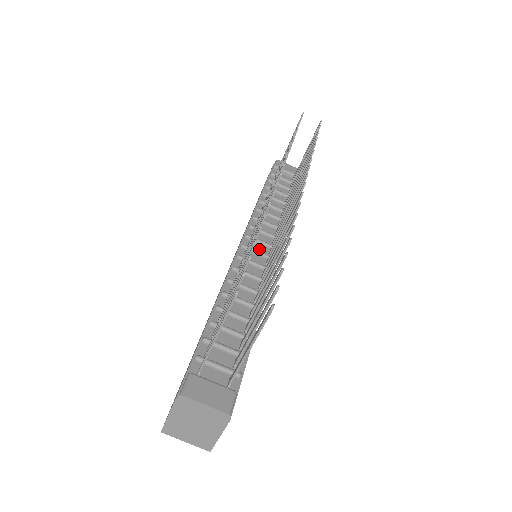
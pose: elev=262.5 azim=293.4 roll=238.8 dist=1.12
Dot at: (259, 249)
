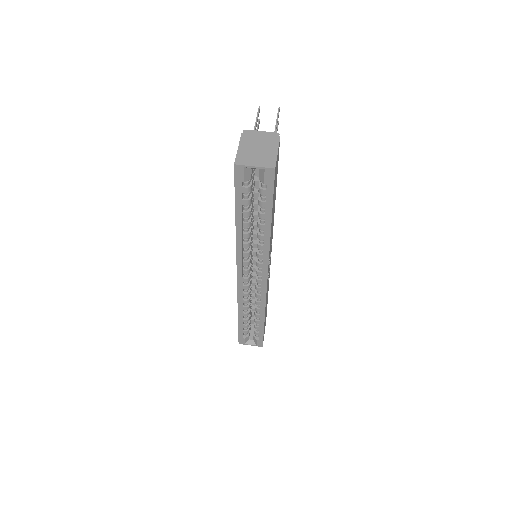
Dot at: occluded
